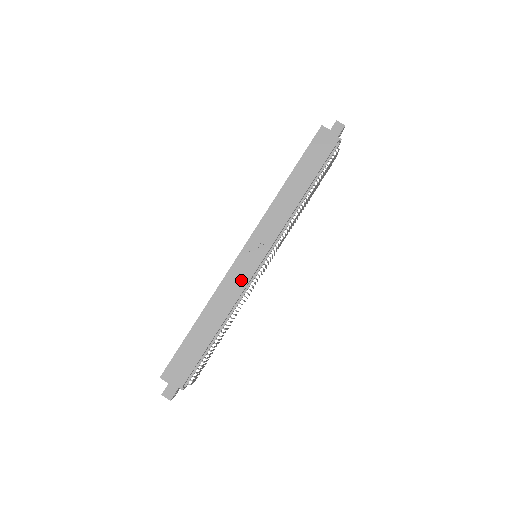
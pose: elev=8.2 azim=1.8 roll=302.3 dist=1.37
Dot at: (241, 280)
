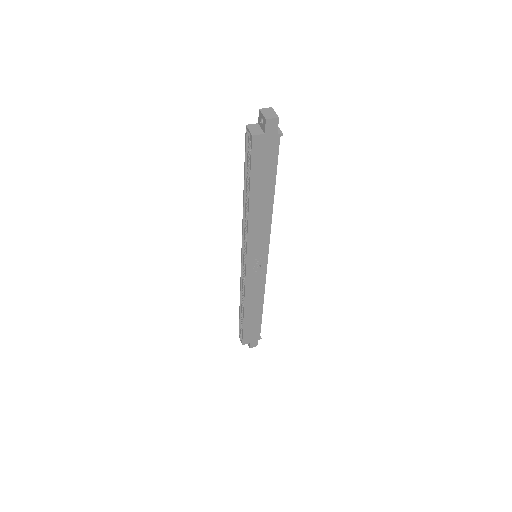
Dot at: (259, 281)
